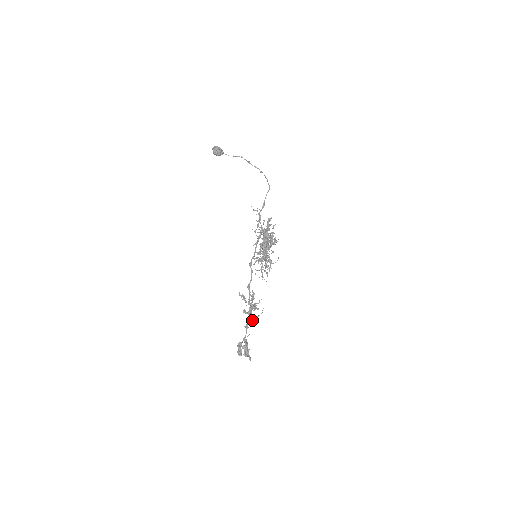
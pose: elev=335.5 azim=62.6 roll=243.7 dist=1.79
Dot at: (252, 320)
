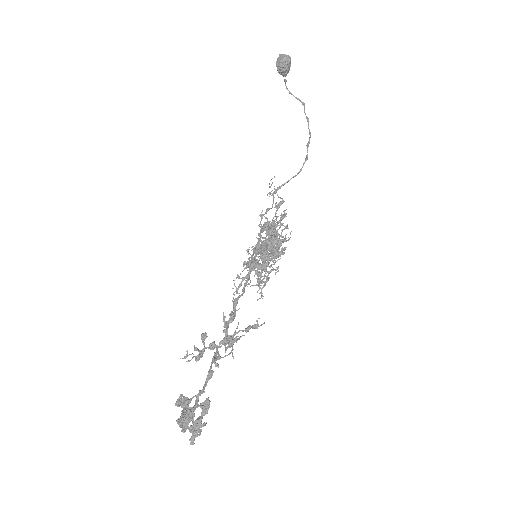
Dot at: occluded
